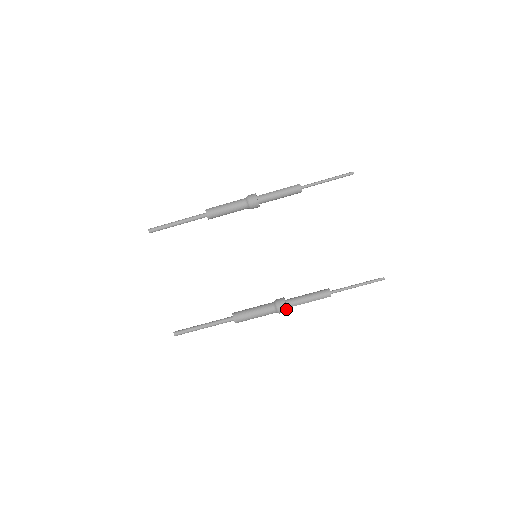
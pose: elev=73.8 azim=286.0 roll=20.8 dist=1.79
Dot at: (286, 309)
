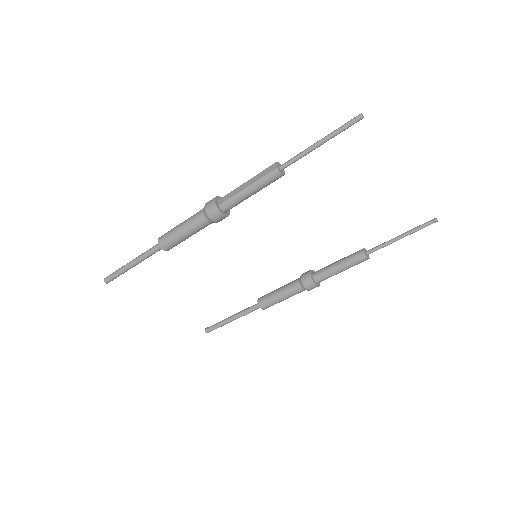
Dot at: (318, 286)
